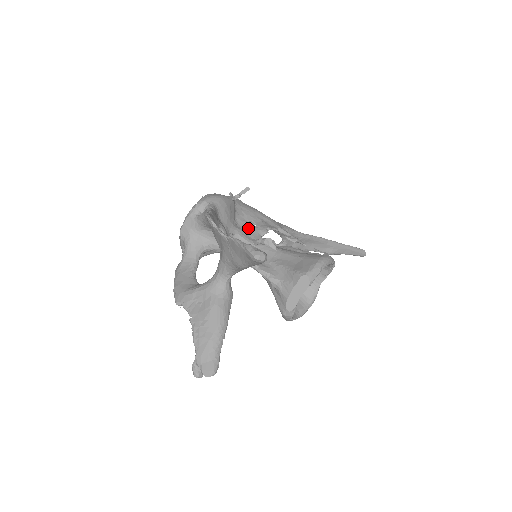
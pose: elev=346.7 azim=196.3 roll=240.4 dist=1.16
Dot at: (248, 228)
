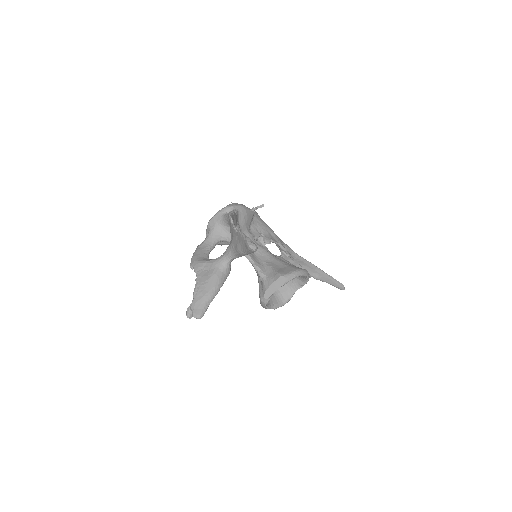
Dot at: (257, 235)
